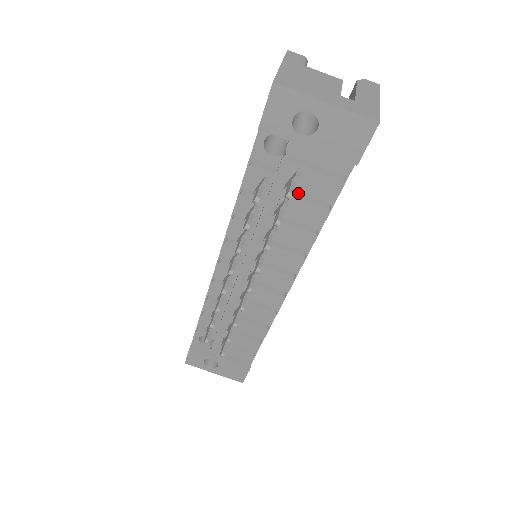
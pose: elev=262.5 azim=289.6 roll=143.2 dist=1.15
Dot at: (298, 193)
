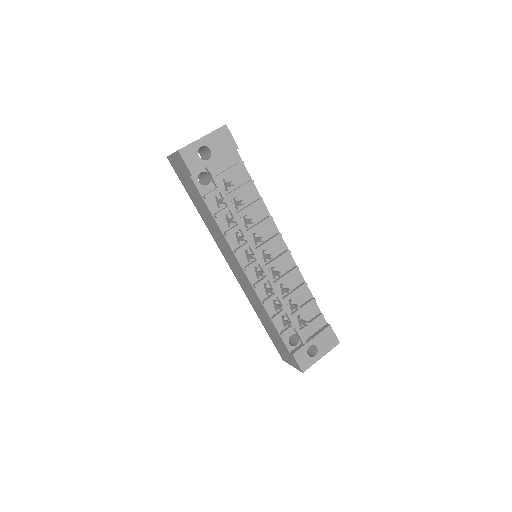
Dot at: (234, 189)
